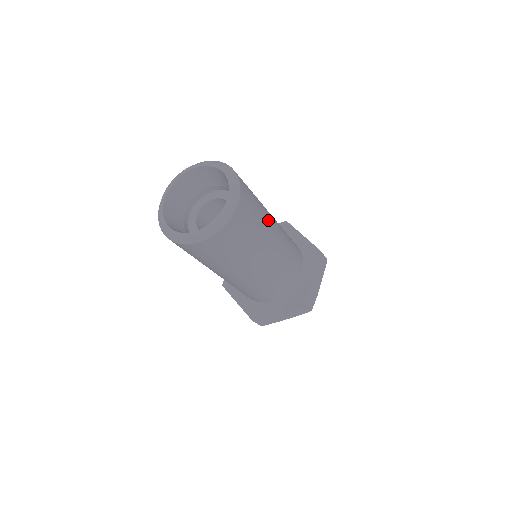
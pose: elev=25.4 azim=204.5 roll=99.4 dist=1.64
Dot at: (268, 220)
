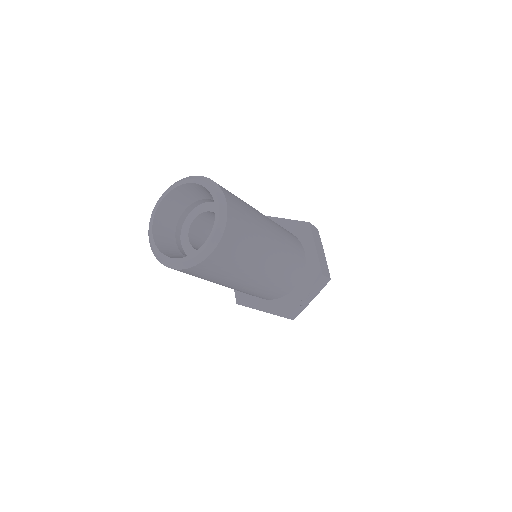
Dot at: (255, 211)
